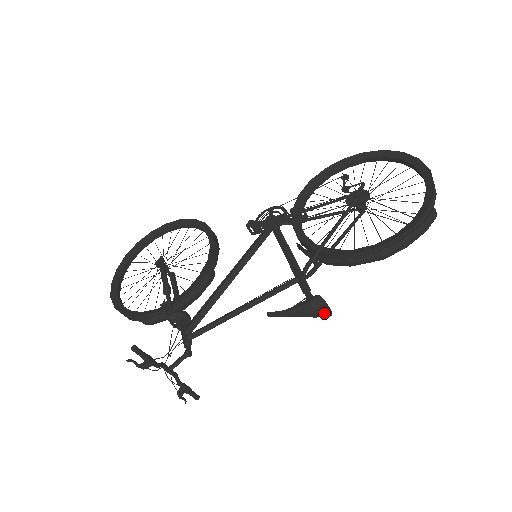
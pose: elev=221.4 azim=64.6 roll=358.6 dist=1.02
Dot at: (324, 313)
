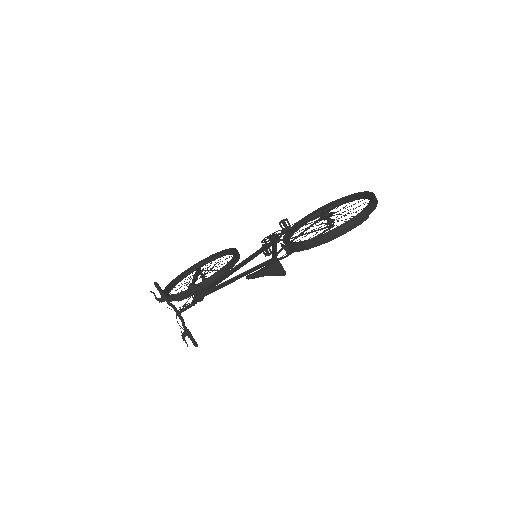
Dot at: (279, 270)
